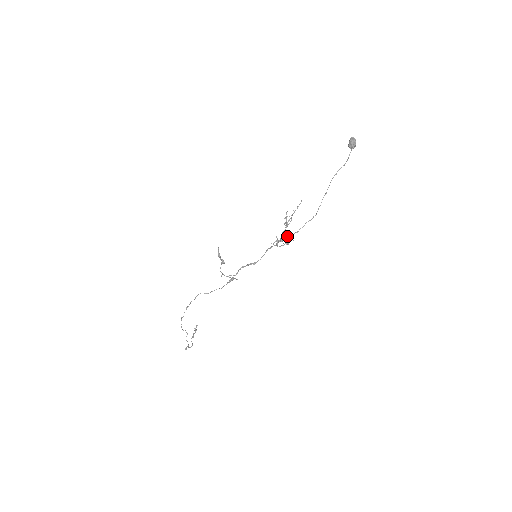
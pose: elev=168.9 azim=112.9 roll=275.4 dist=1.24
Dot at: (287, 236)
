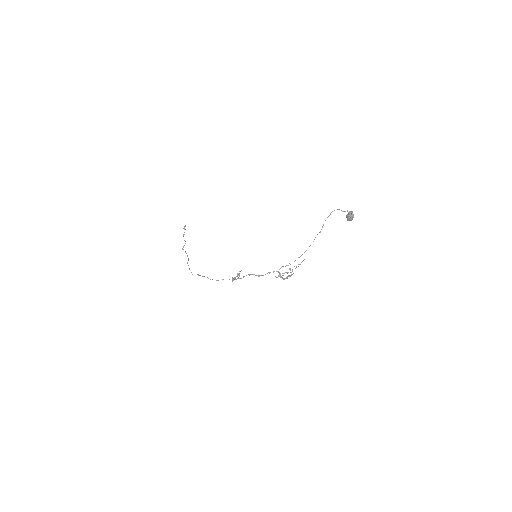
Dot at: occluded
